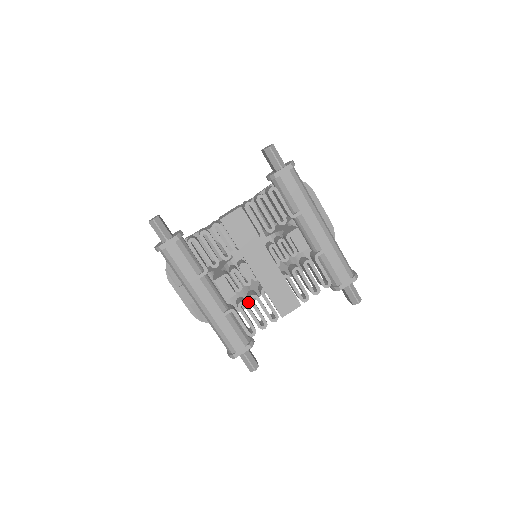
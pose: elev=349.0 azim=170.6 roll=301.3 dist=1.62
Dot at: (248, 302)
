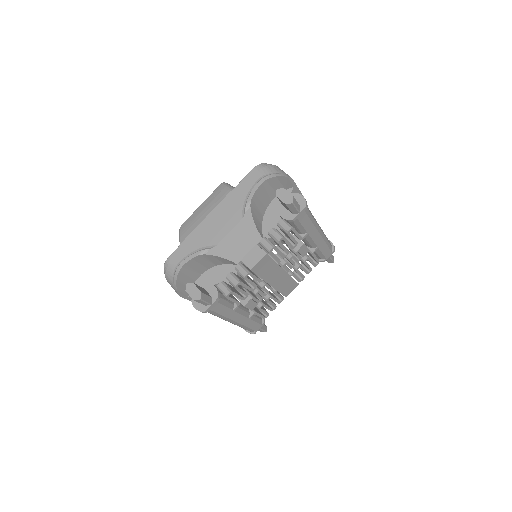
Dot at: occluded
